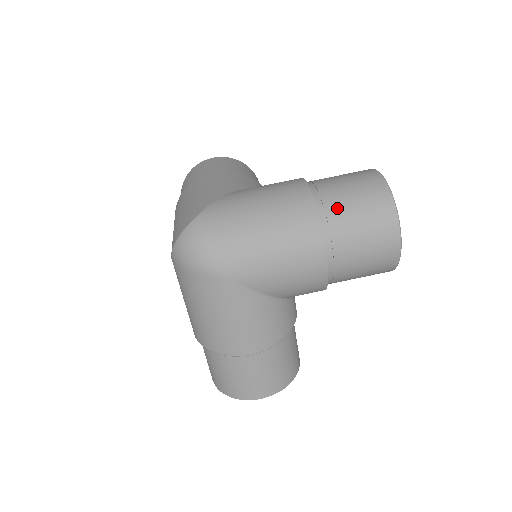
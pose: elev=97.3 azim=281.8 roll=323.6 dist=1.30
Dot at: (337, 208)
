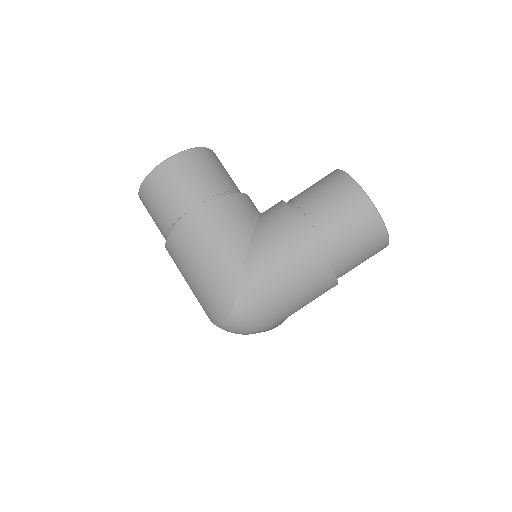
Dot at: (343, 253)
